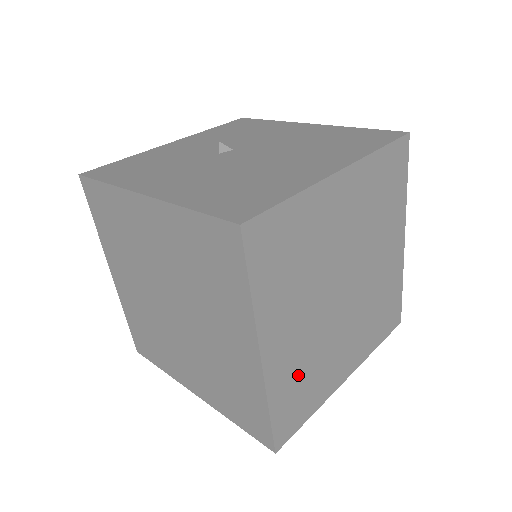
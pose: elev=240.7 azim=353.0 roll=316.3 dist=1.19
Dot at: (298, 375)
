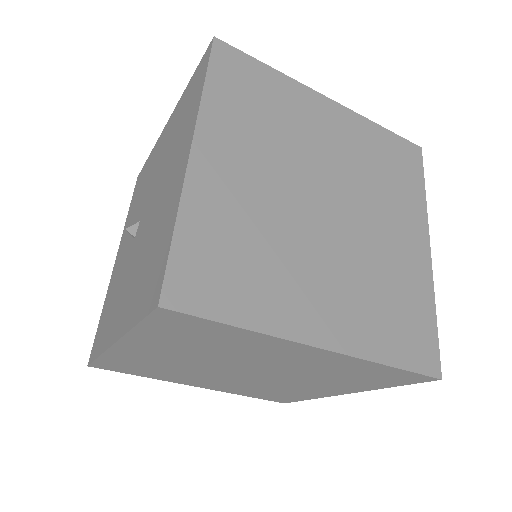
Dot at: (377, 310)
